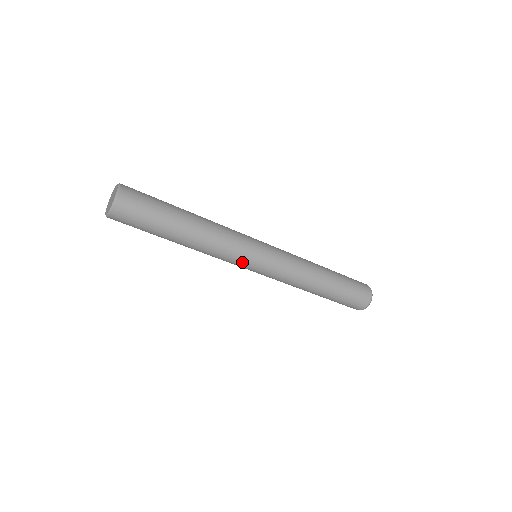
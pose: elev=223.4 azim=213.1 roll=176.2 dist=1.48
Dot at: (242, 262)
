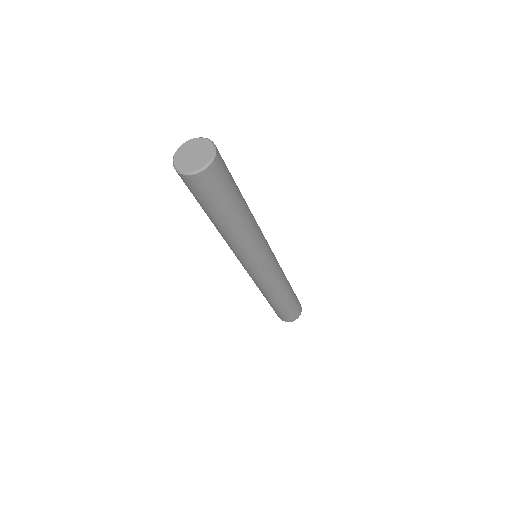
Dot at: (255, 261)
